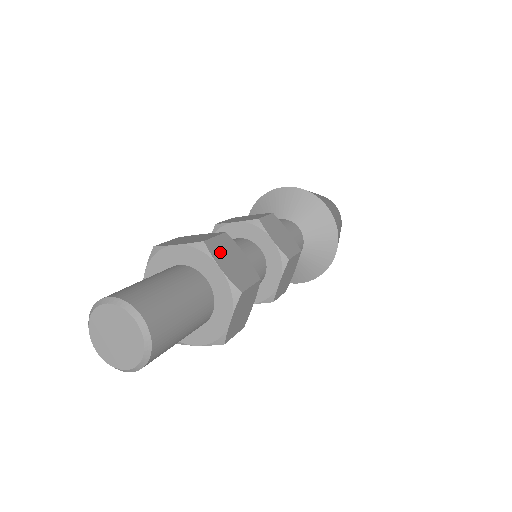
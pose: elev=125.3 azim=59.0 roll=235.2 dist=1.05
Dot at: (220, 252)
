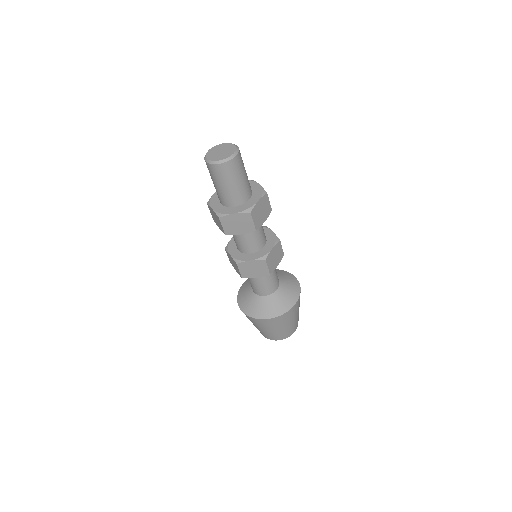
Dot at: occluded
